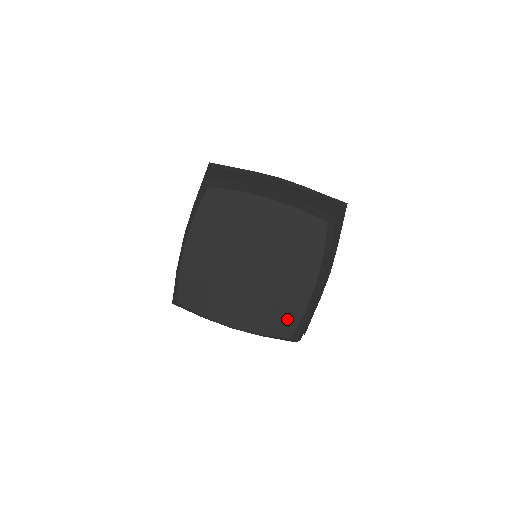
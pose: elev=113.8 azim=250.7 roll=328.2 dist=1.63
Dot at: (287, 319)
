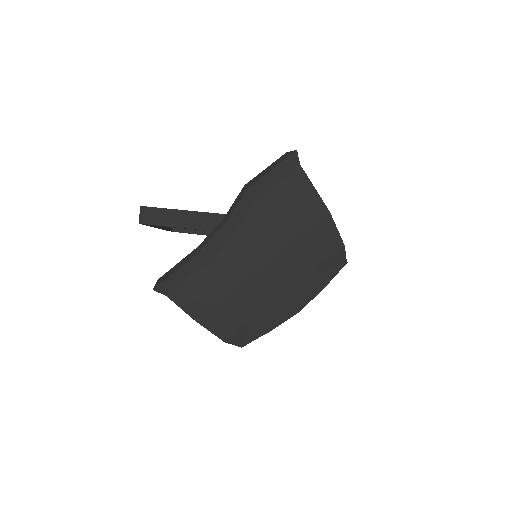
Dot at: occluded
